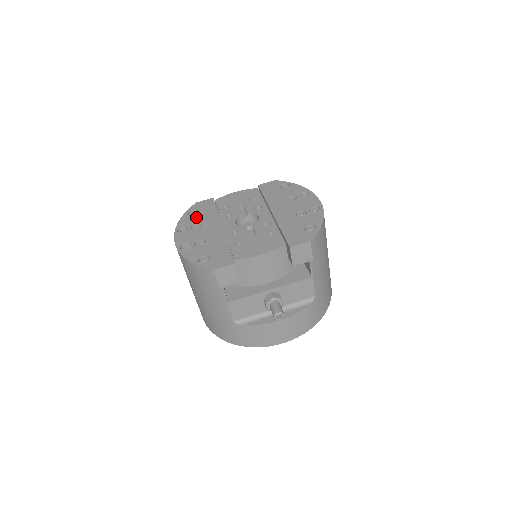
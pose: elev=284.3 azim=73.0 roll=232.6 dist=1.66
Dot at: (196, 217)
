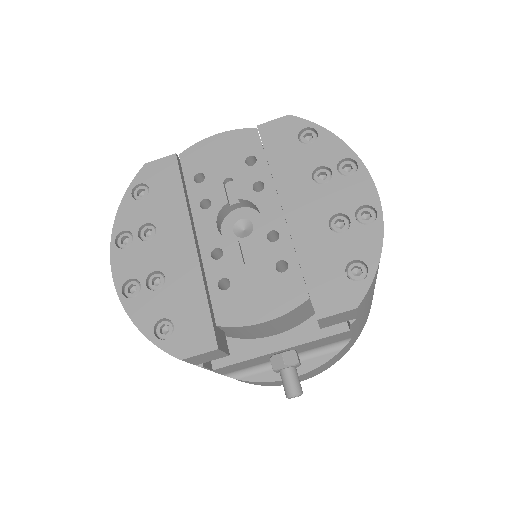
Dot at: (146, 206)
